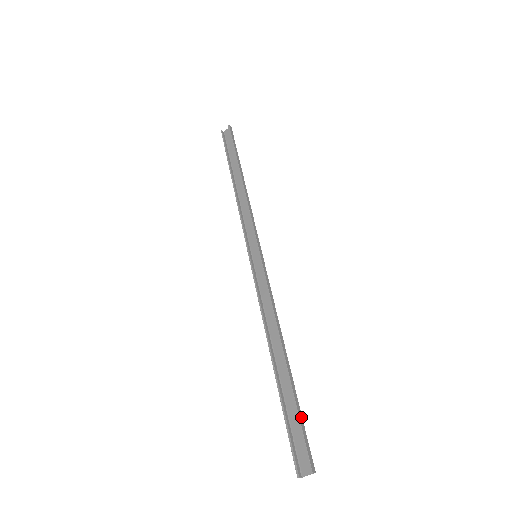
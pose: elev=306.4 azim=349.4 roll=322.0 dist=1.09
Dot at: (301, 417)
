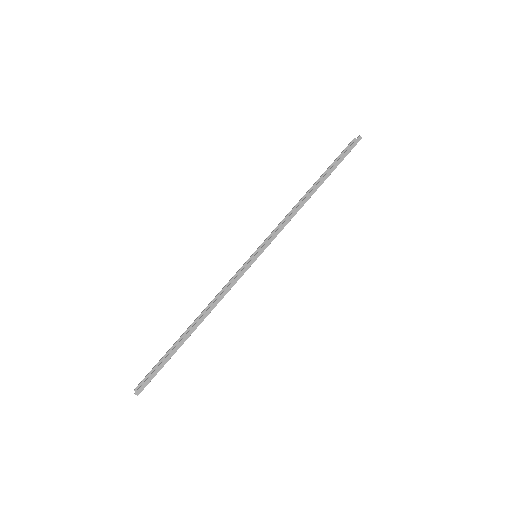
Dot at: (162, 366)
